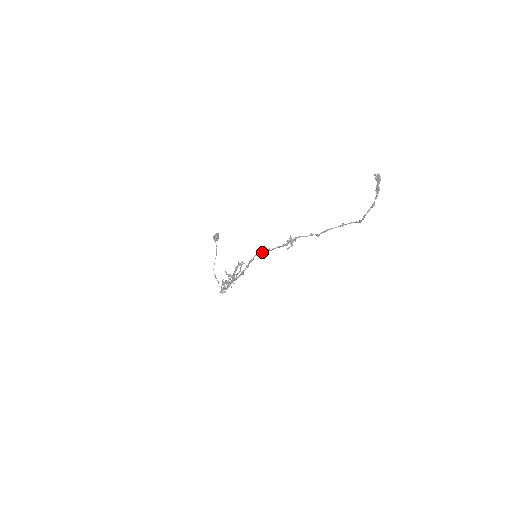
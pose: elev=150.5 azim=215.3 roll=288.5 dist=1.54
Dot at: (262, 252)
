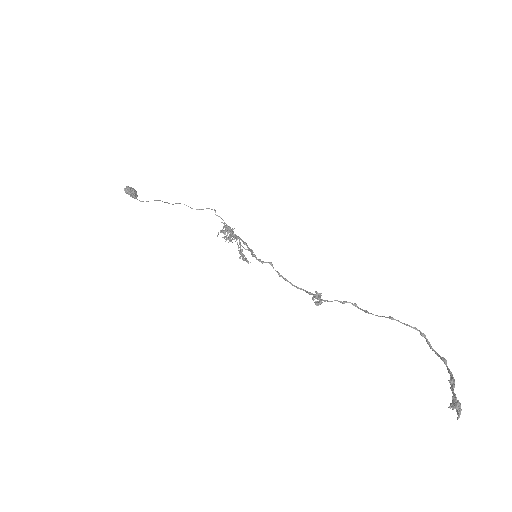
Dot at: occluded
